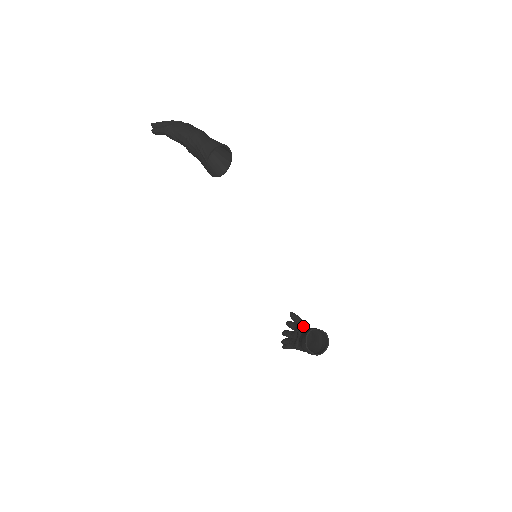
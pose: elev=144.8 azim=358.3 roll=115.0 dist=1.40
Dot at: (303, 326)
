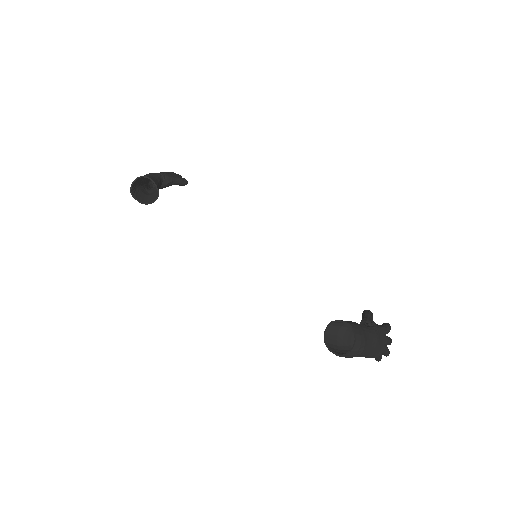
Dot at: (361, 323)
